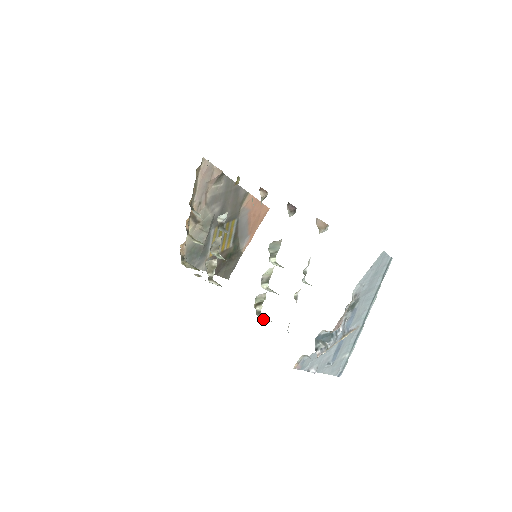
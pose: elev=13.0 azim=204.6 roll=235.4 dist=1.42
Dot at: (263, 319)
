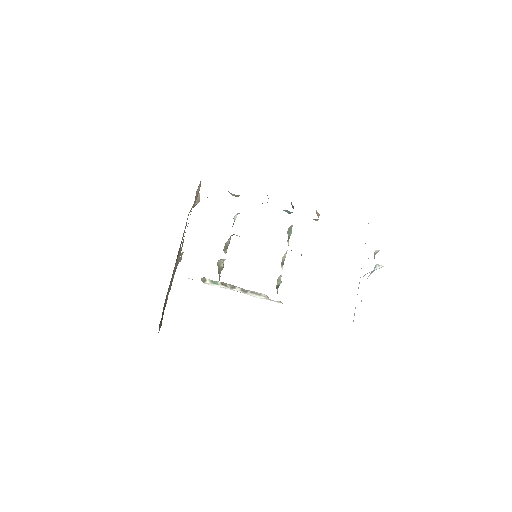
Dot at: occluded
